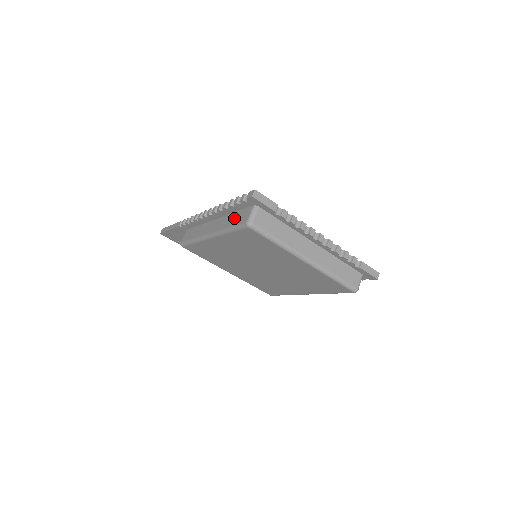
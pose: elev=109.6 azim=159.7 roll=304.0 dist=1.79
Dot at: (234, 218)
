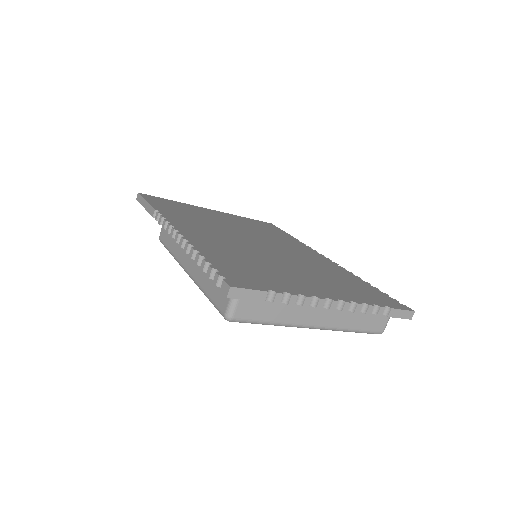
Dot at: (211, 283)
